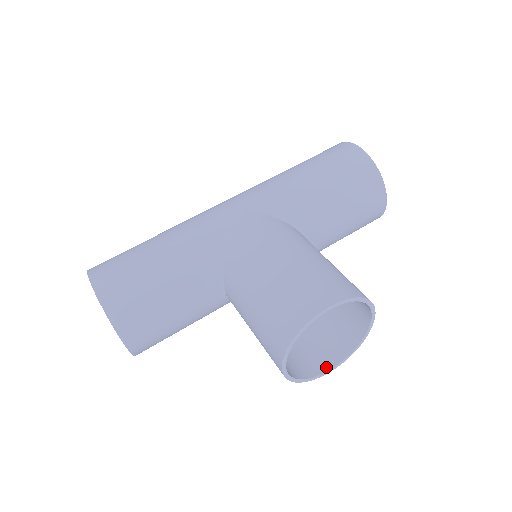
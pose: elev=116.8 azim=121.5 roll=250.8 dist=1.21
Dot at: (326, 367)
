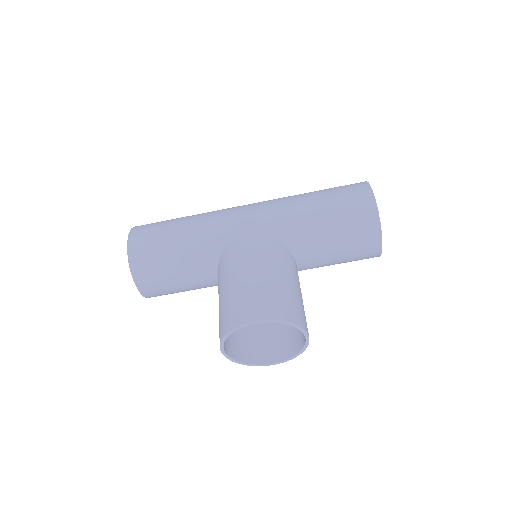
Dot at: (267, 361)
